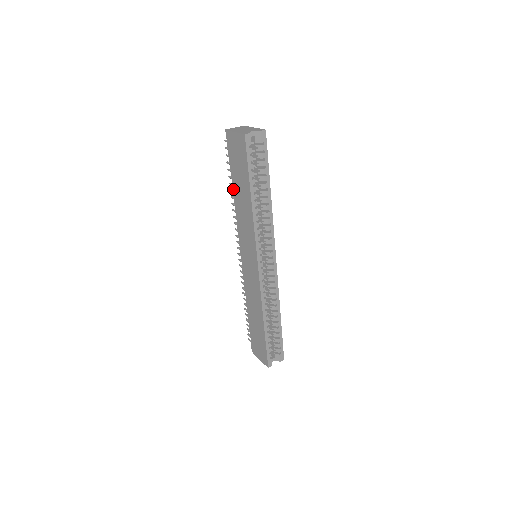
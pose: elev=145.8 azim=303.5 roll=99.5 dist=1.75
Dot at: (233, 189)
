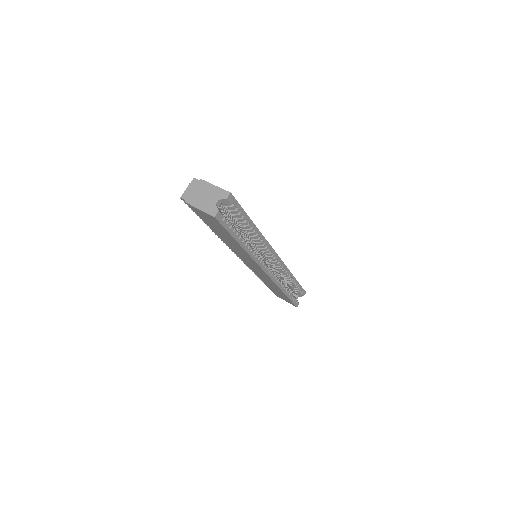
Dot at: occluded
